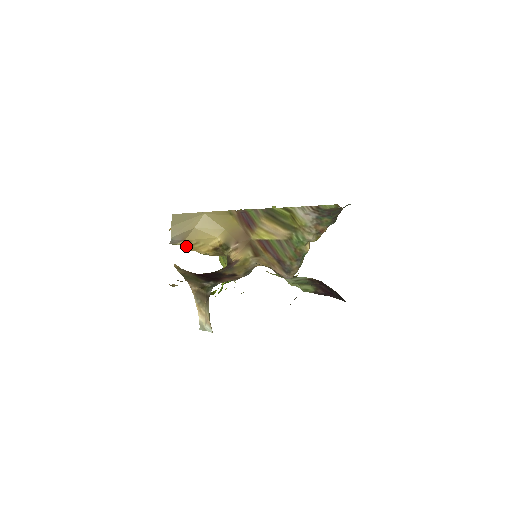
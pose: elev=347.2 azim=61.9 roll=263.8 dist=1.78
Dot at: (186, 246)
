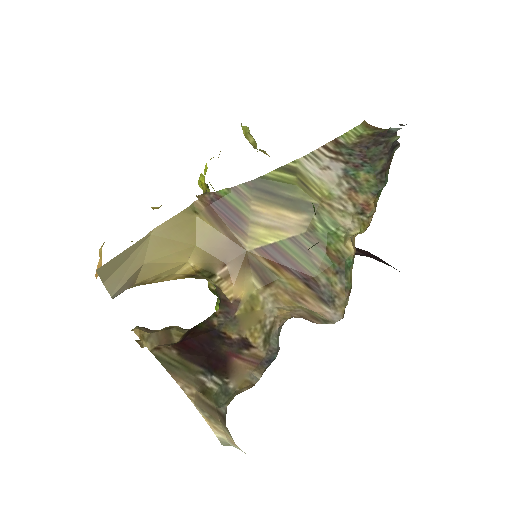
Dot at: (139, 285)
